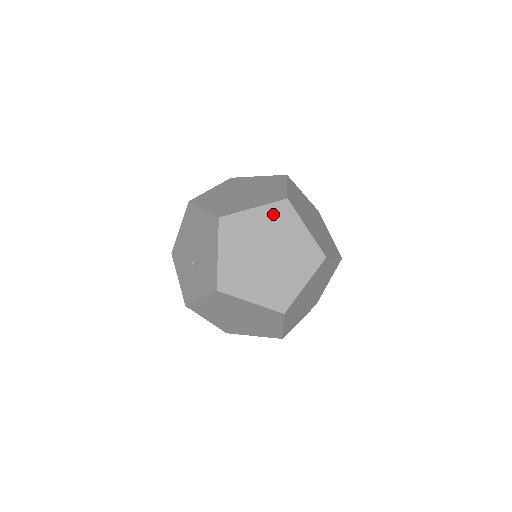
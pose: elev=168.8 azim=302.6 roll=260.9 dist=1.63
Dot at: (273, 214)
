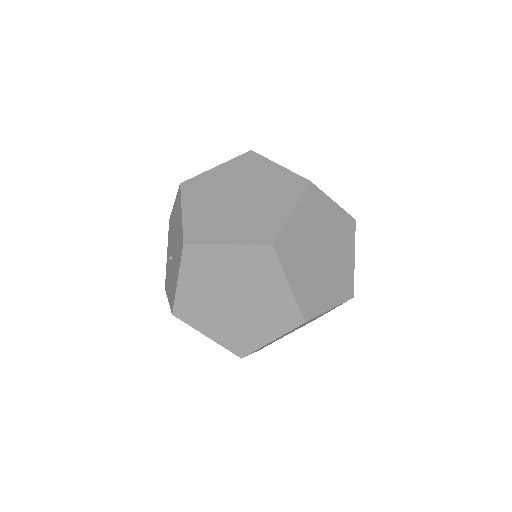
Dot at: (250, 258)
